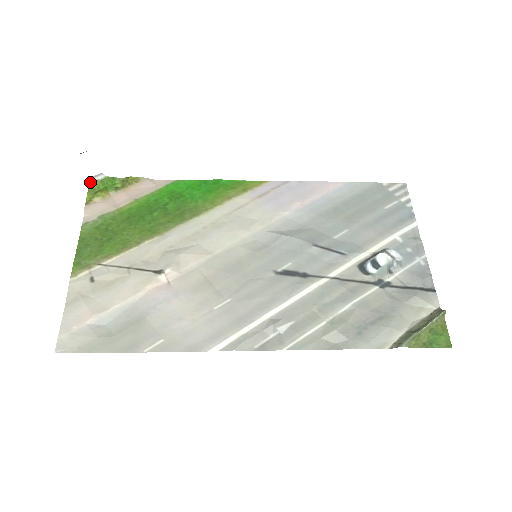
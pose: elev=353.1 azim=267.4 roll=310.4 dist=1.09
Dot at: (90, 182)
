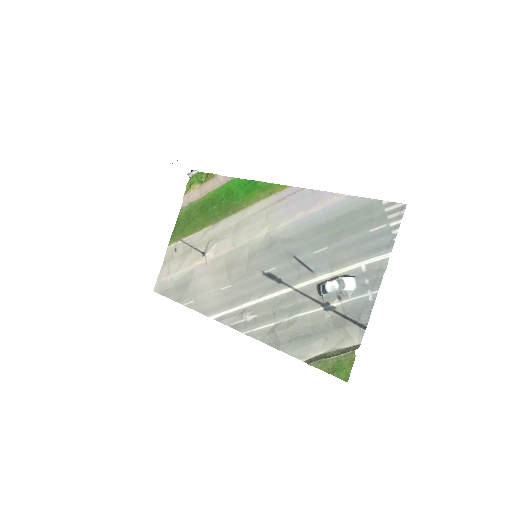
Dot at: (189, 176)
